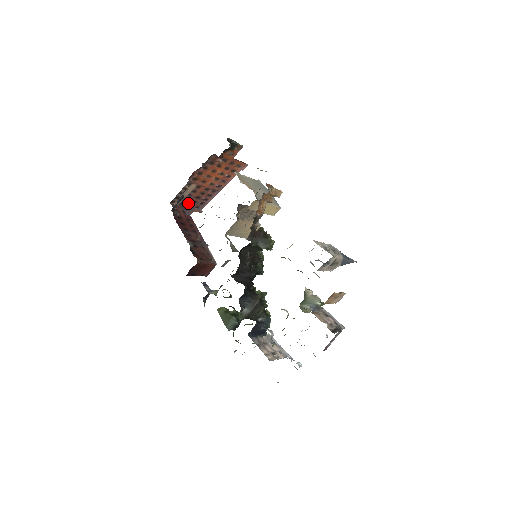
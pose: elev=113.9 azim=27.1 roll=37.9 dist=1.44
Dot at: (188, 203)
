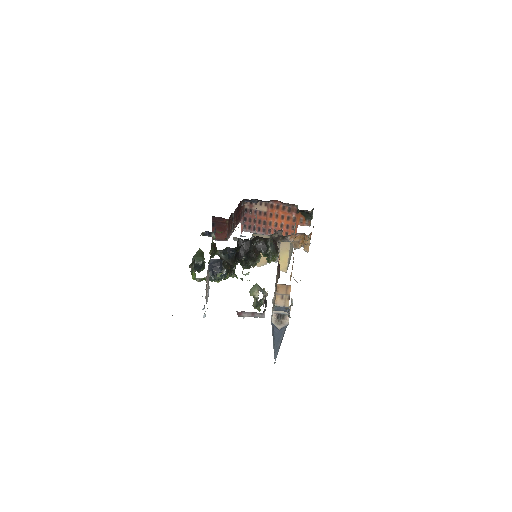
Dot at: (248, 215)
